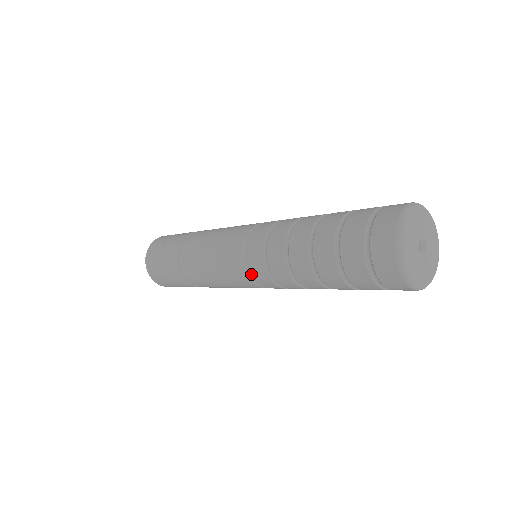
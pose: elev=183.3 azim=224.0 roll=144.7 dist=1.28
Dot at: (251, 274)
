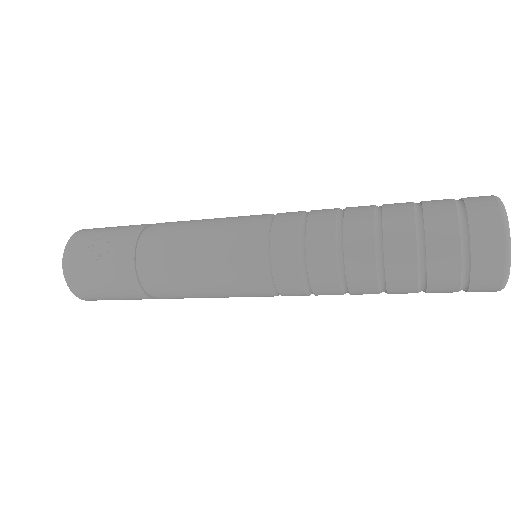
Dot at: (277, 293)
